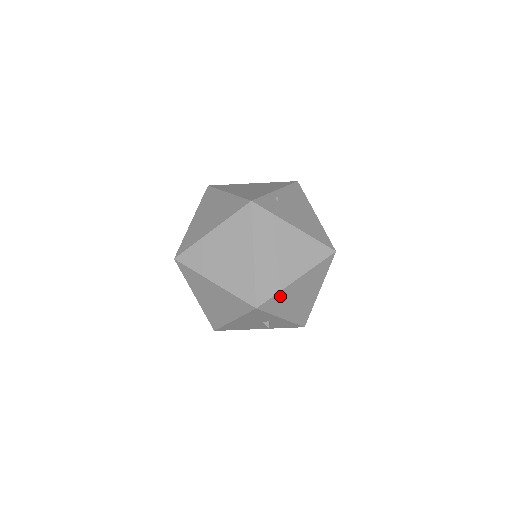
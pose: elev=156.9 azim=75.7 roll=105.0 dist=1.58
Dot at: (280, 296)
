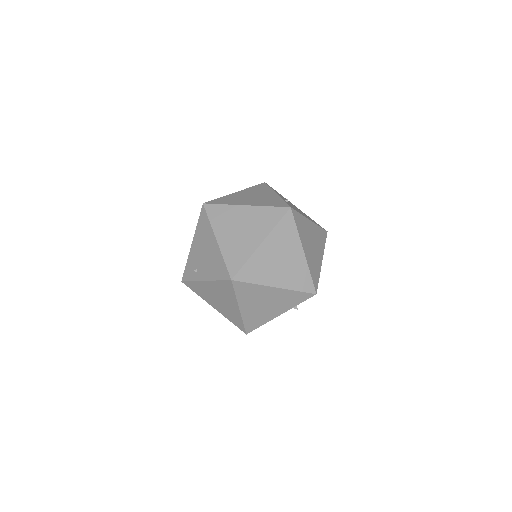
Dot at: occluded
